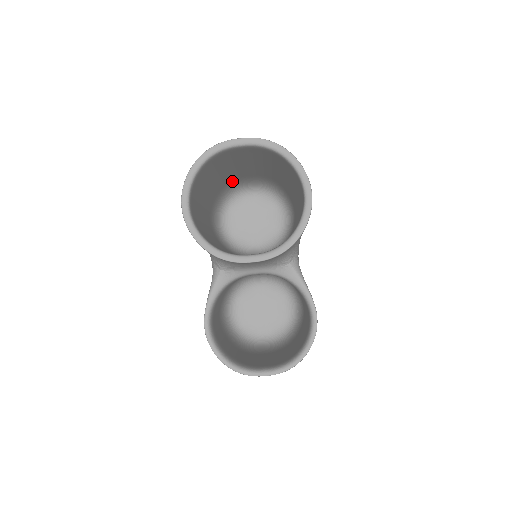
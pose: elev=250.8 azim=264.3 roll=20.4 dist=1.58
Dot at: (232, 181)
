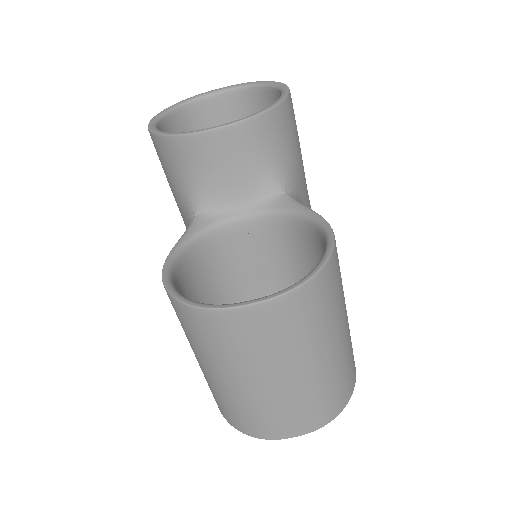
Dot at: occluded
